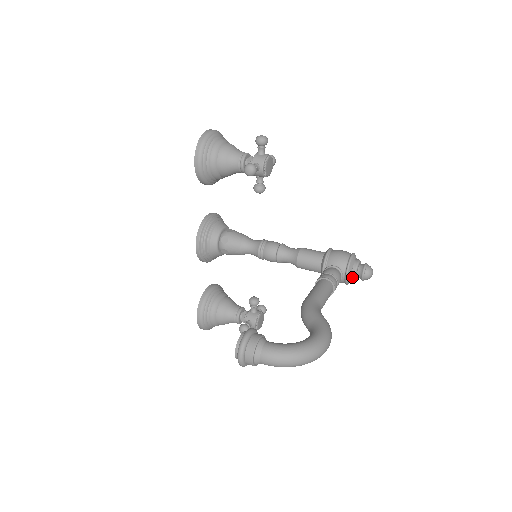
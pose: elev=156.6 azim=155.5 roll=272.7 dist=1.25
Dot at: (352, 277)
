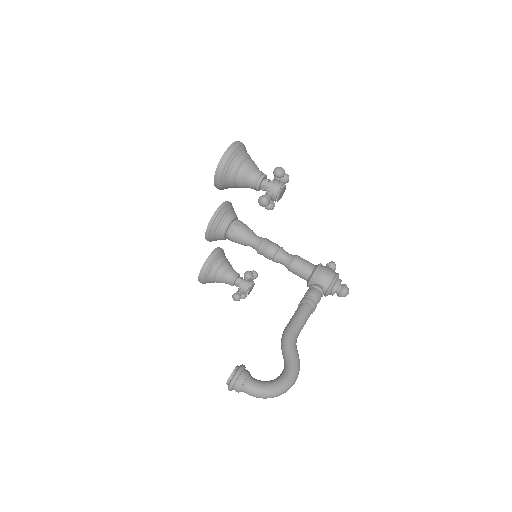
Dot at: (331, 294)
